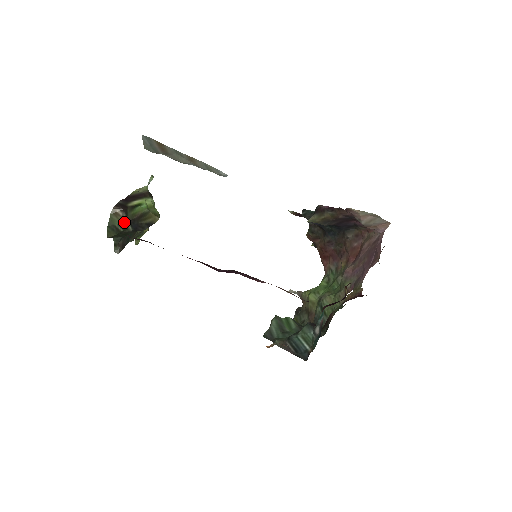
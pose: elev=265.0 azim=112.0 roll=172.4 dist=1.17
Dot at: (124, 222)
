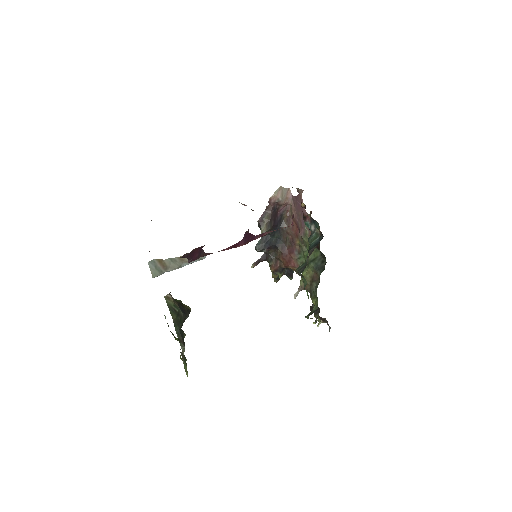
Dot at: (175, 304)
